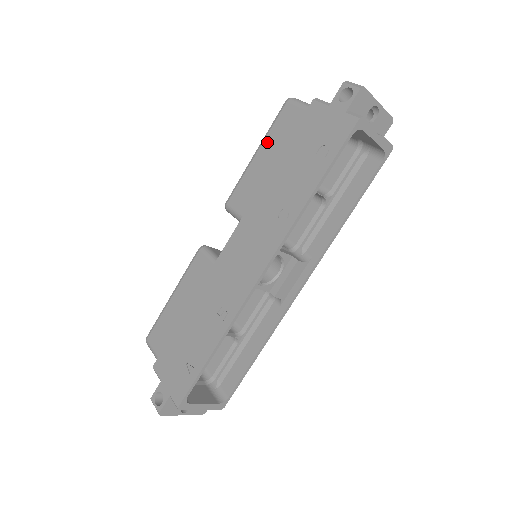
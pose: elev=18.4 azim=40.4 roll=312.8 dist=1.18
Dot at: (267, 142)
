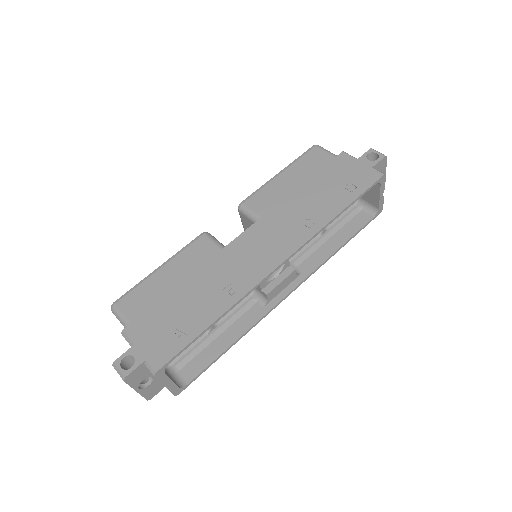
Dot at: (293, 168)
